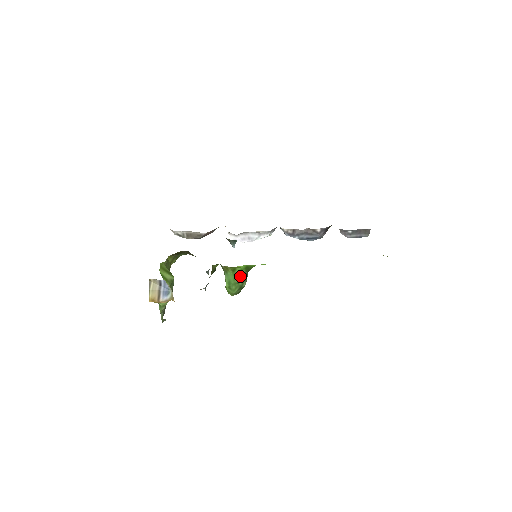
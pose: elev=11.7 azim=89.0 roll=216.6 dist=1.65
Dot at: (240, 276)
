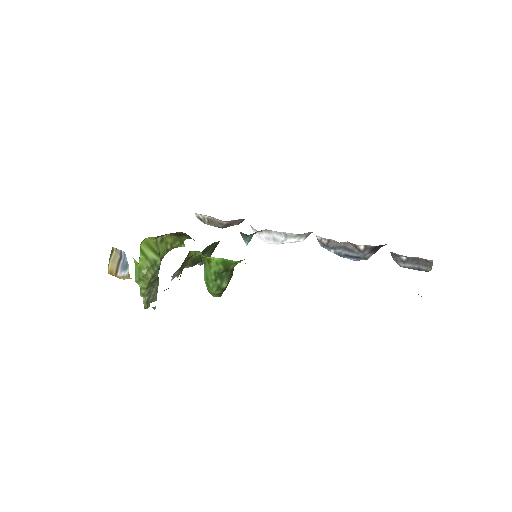
Dot at: (217, 272)
